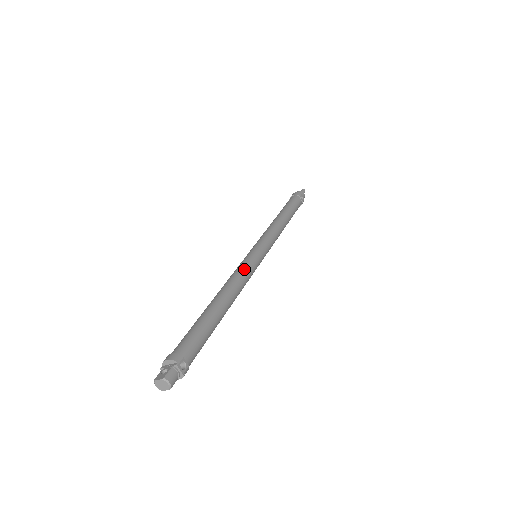
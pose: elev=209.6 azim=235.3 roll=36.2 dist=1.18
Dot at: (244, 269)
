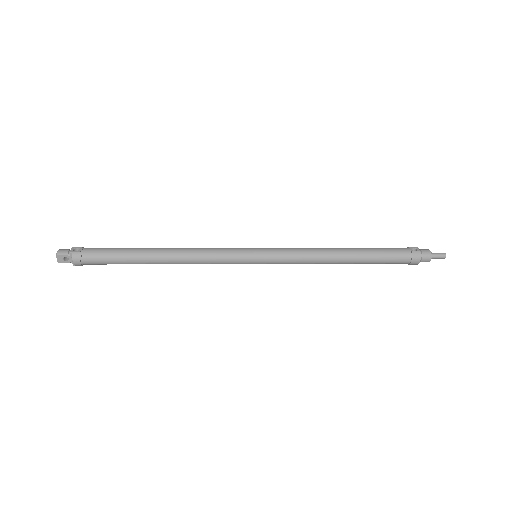
Dot at: (215, 248)
